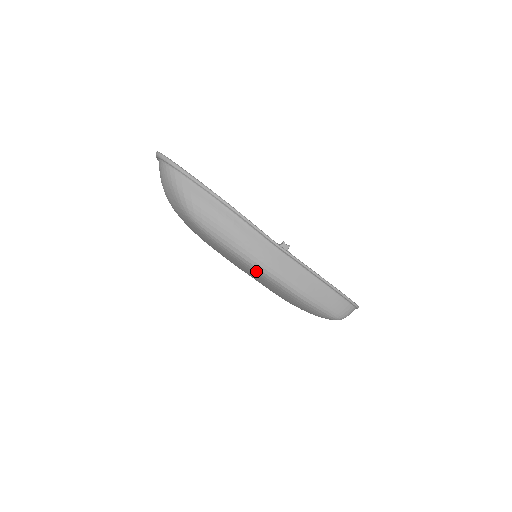
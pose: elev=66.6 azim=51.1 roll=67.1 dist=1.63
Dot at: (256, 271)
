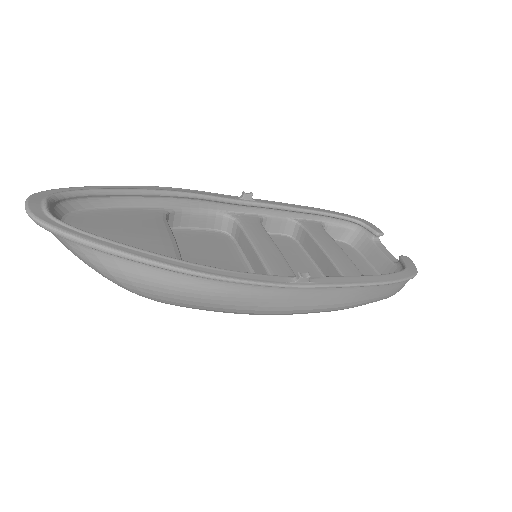
Dot at: occluded
